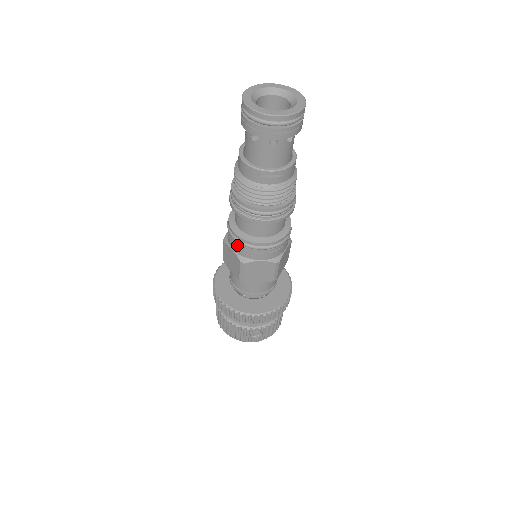
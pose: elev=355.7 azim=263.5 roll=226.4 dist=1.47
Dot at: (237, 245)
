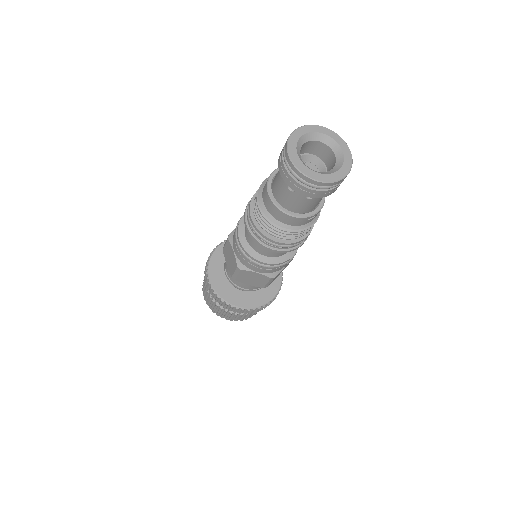
Dot at: (266, 269)
